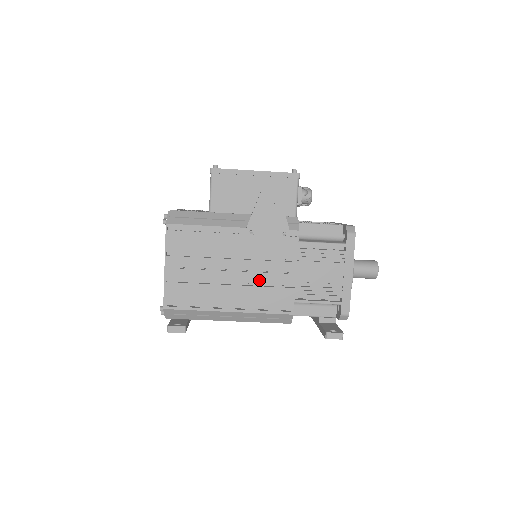
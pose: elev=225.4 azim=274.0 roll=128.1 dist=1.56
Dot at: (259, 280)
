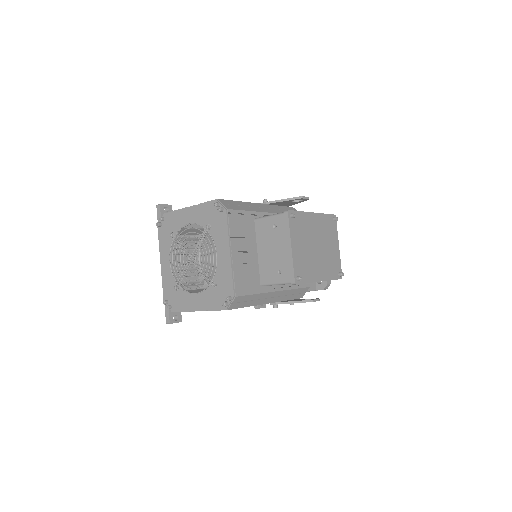
Dot at: occluded
